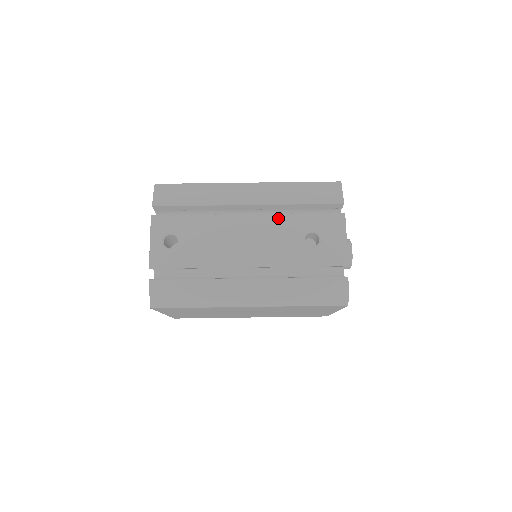
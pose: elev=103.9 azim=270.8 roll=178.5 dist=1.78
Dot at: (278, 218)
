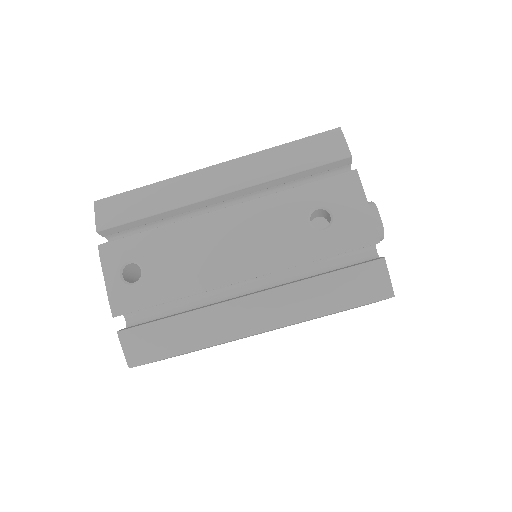
Dot at: (266, 202)
